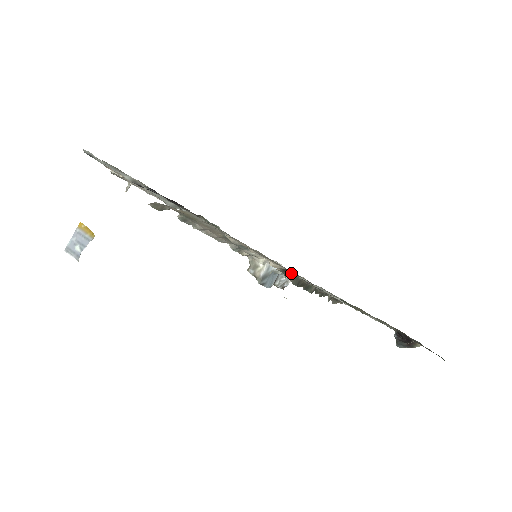
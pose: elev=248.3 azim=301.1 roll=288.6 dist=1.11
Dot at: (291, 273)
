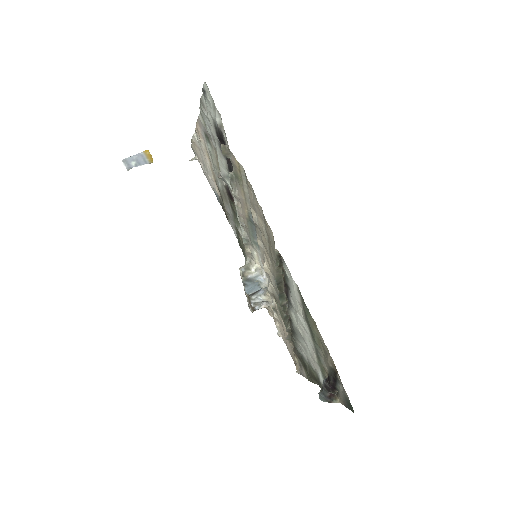
Dot at: (282, 264)
